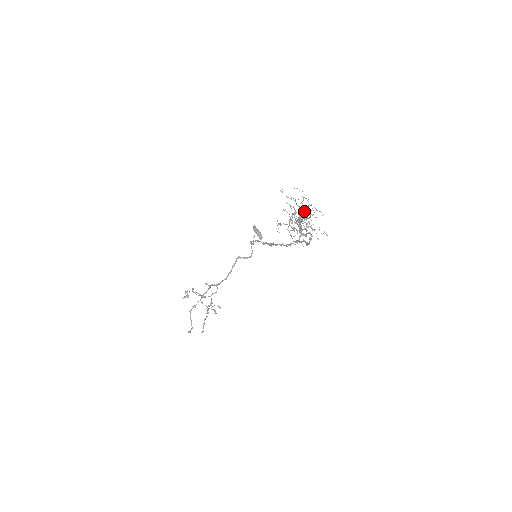
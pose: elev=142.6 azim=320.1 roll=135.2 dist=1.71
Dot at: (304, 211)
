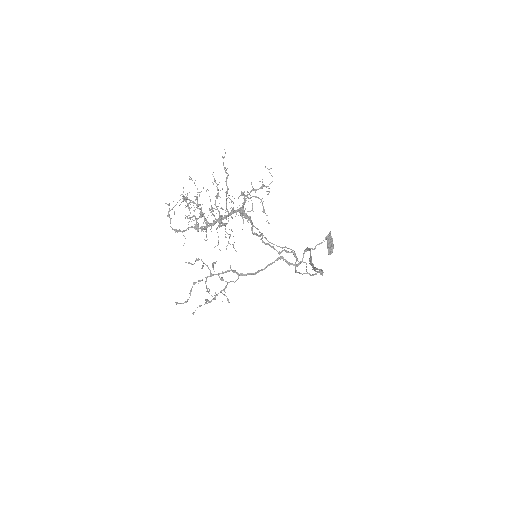
Dot at: occluded
